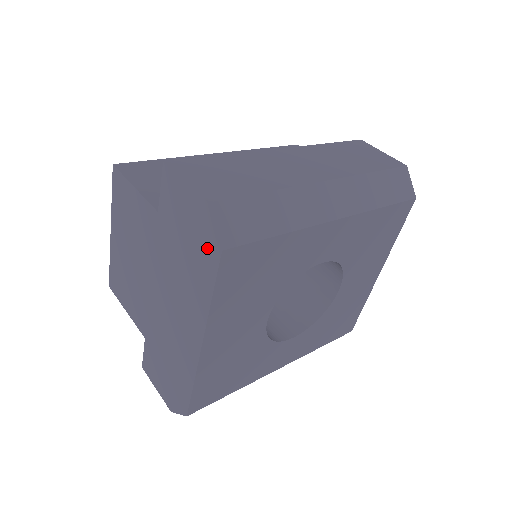
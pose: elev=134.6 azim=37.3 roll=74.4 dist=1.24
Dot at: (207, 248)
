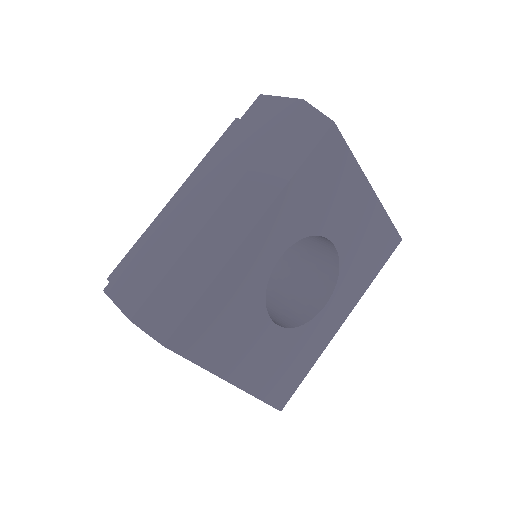
Dot at: occluded
